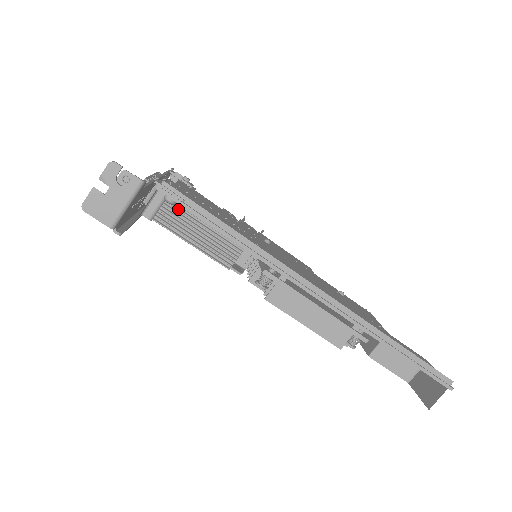
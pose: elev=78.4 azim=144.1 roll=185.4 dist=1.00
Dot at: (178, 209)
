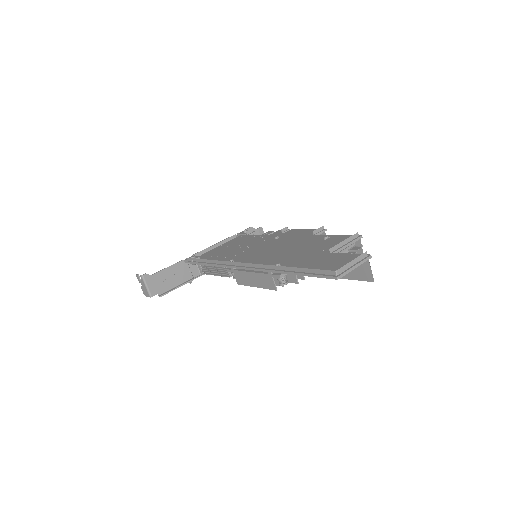
Dot at: occluded
